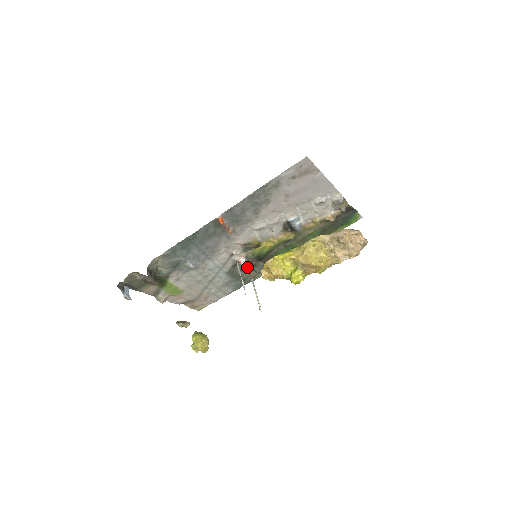
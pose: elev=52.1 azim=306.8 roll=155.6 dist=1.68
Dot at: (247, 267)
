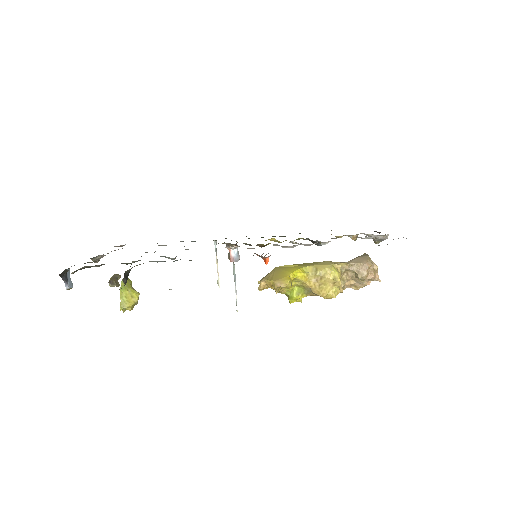
Dot at: (237, 261)
